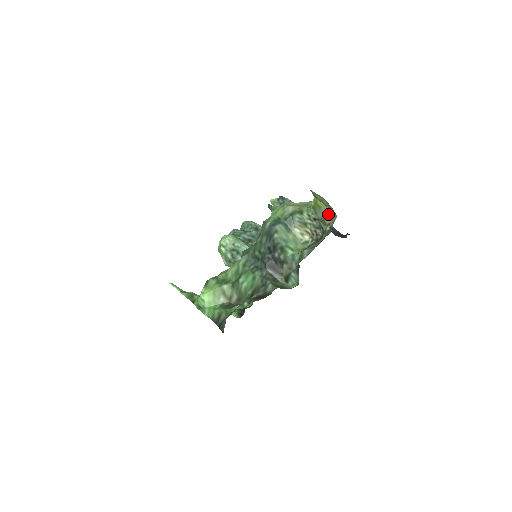
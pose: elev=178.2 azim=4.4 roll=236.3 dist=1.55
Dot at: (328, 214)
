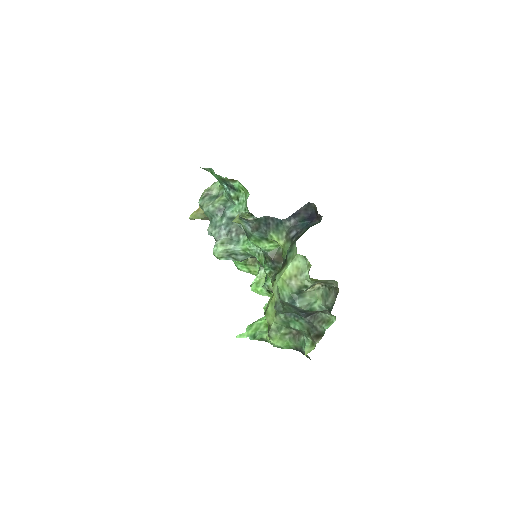
Dot at: (328, 281)
